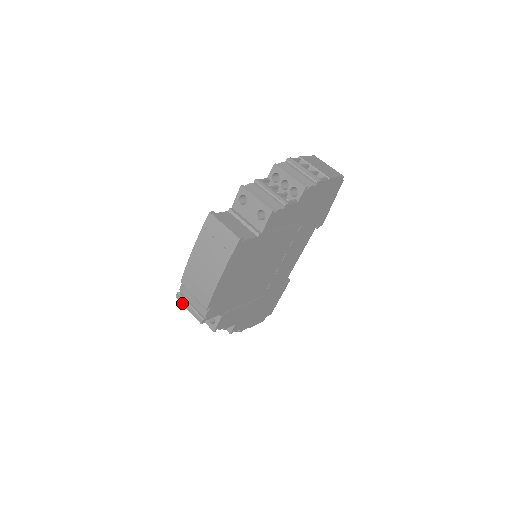
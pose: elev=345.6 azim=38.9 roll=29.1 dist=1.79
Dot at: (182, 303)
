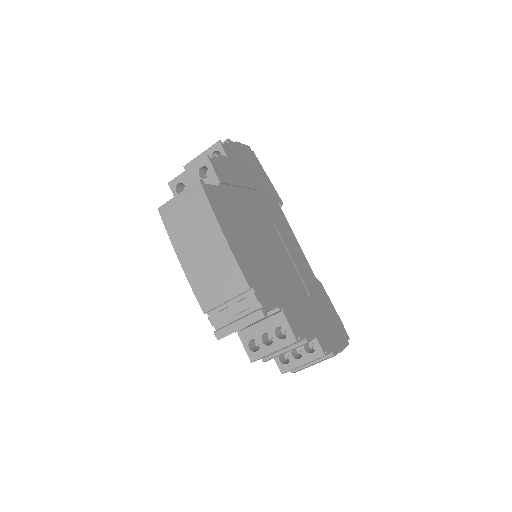
Dot at: (228, 334)
